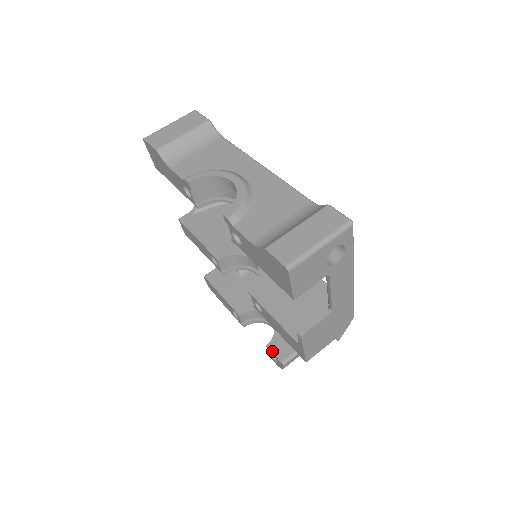
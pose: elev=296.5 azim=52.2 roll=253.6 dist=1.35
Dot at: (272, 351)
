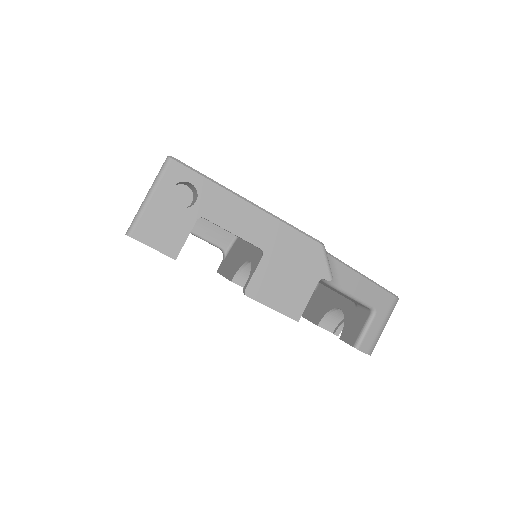
Dot at: (344, 341)
